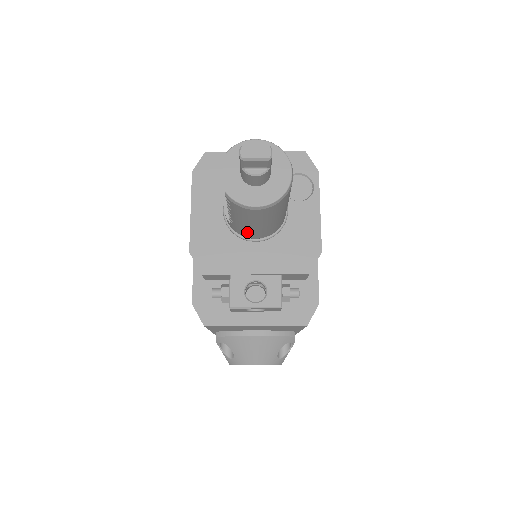
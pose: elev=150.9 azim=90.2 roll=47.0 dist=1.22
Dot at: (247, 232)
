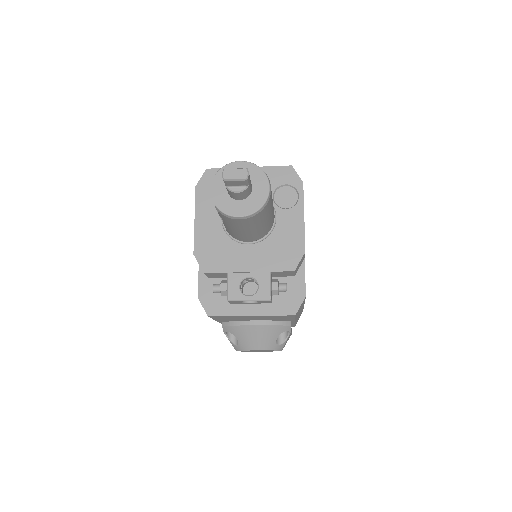
Dot at: (240, 237)
